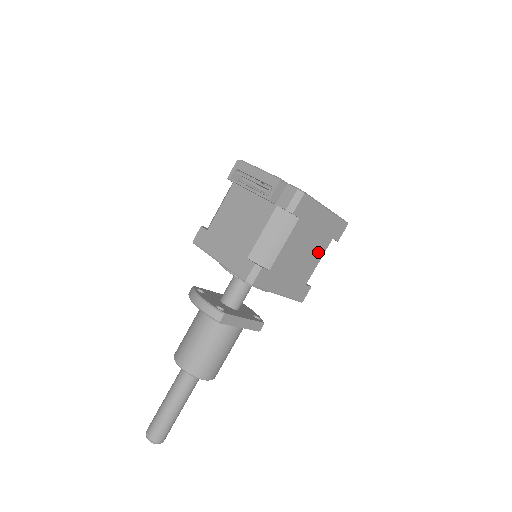
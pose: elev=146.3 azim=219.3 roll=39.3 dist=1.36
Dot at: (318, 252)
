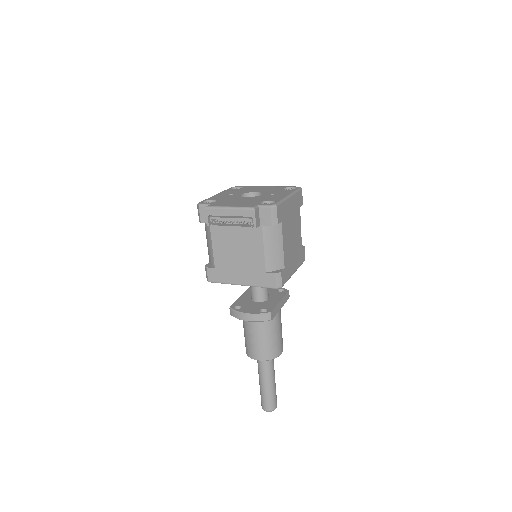
Dot at: (298, 224)
